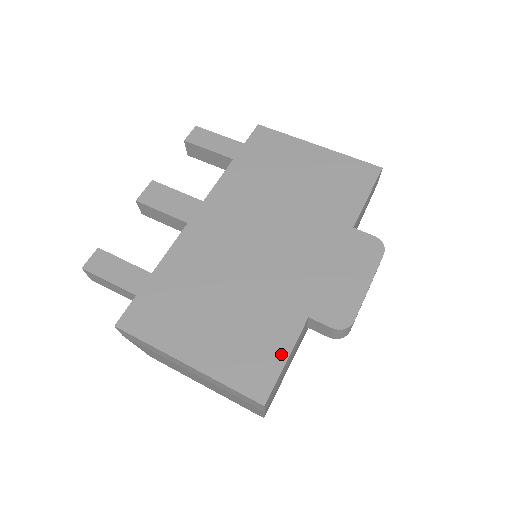
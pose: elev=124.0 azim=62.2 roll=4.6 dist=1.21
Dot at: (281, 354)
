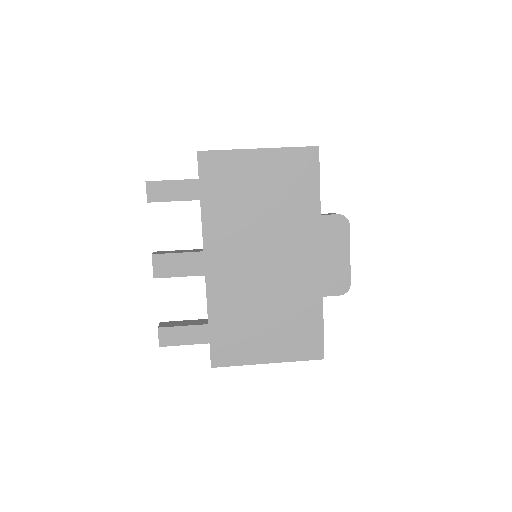
Dot at: (318, 327)
